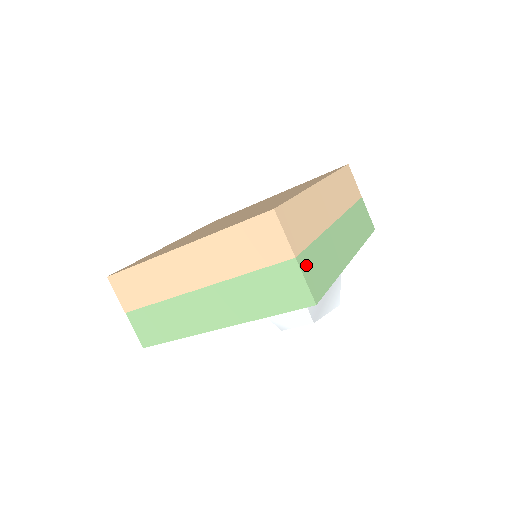
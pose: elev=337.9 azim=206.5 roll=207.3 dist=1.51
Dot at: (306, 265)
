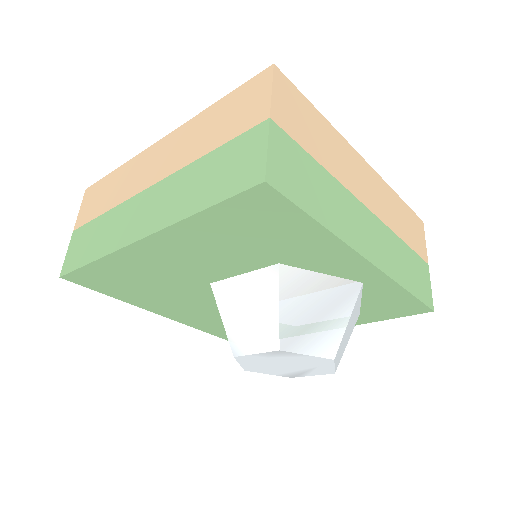
Dot at: (282, 145)
